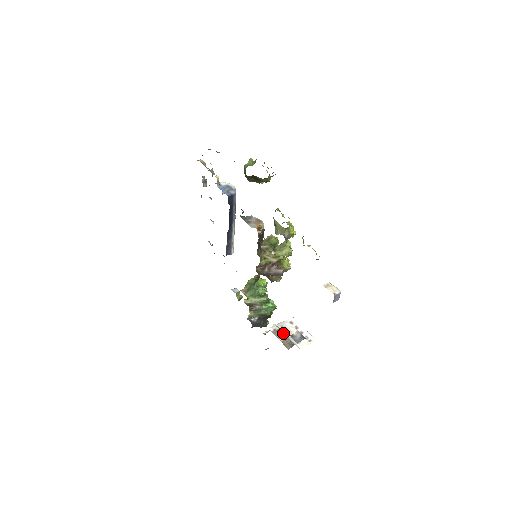
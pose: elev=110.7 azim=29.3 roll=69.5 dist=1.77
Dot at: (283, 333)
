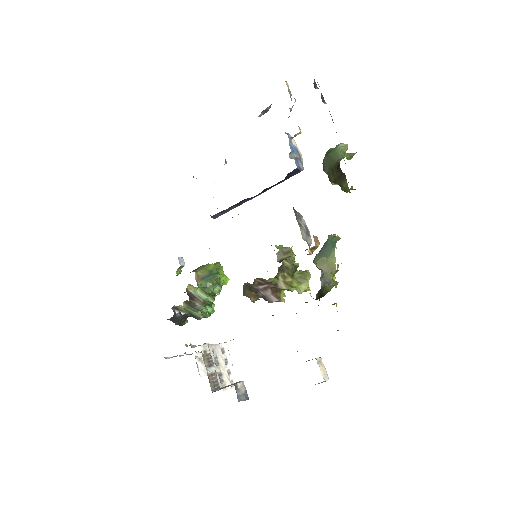
Dot at: (213, 363)
